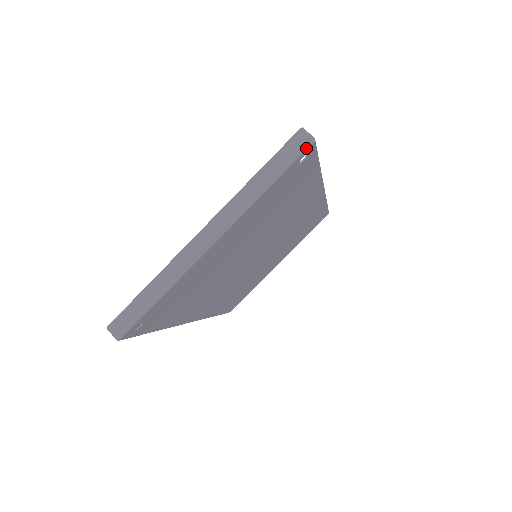
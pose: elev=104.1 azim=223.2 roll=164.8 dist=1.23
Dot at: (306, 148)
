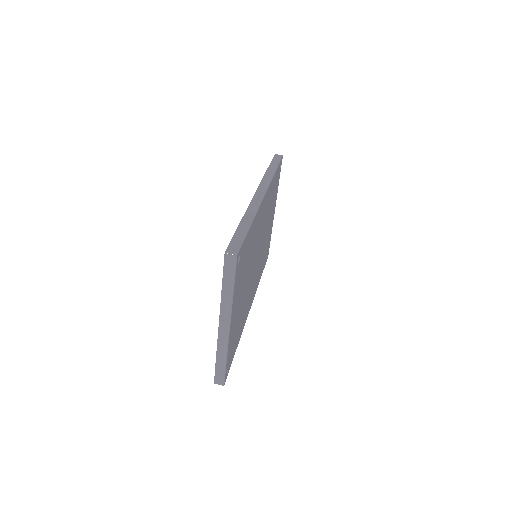
Dot at: (236, 262)
